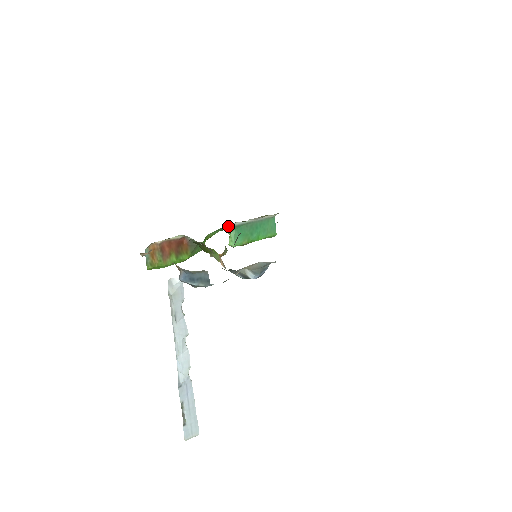
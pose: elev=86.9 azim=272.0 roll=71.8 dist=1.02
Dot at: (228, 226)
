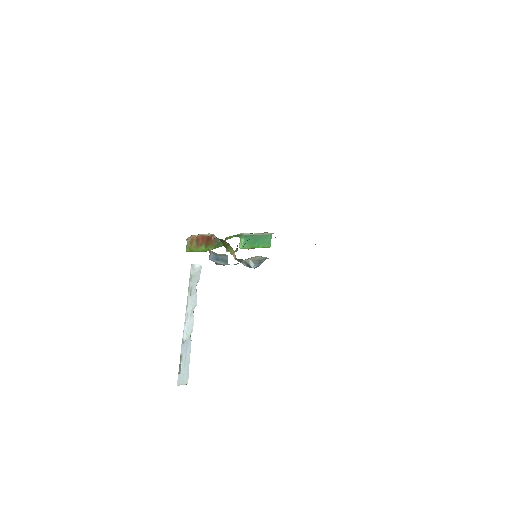
Dot at: (241, 234)
